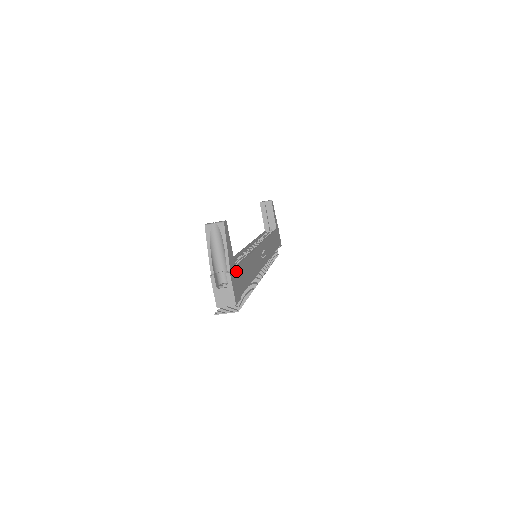
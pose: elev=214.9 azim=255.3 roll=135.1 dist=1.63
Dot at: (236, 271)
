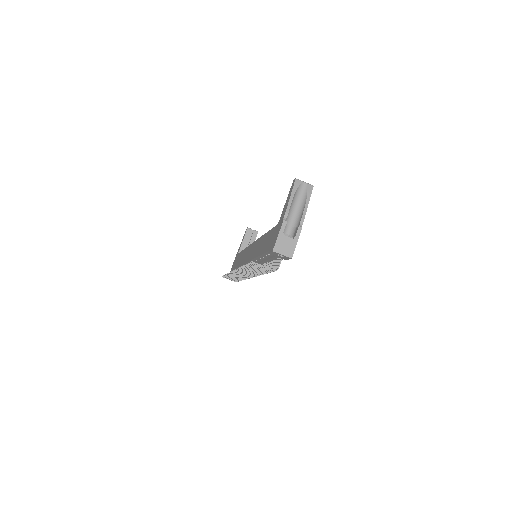
Dot at: occluded
